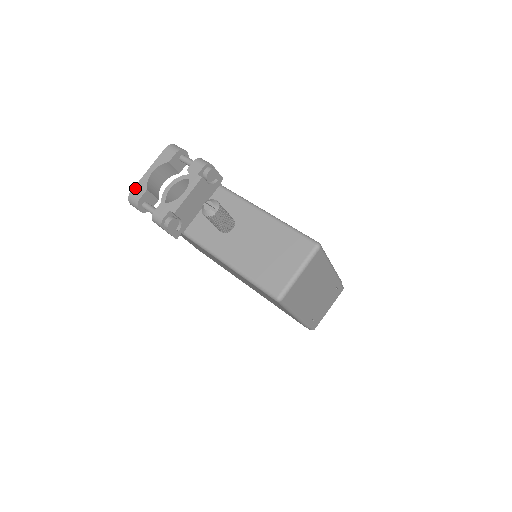
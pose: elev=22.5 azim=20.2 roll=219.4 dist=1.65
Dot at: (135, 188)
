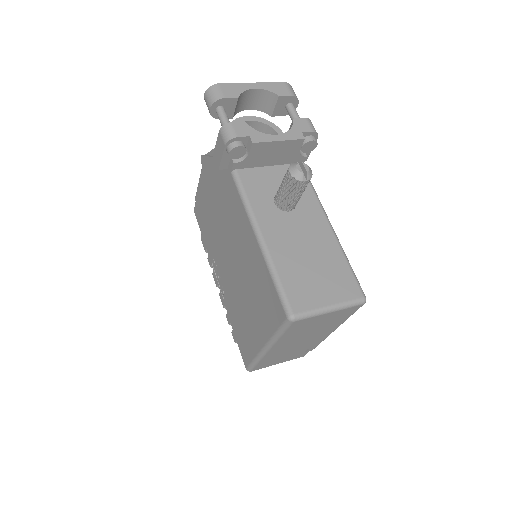
Dot at: (226, 85)
